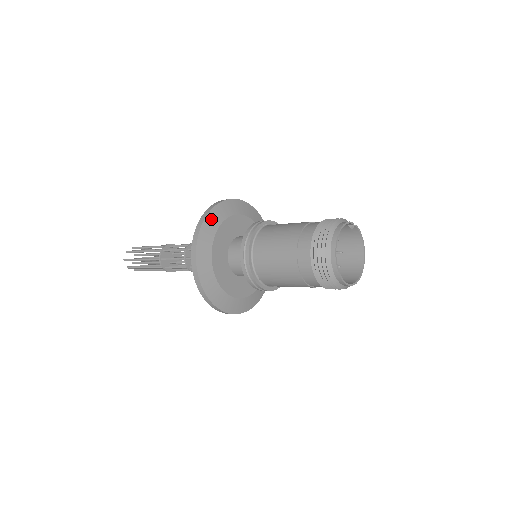
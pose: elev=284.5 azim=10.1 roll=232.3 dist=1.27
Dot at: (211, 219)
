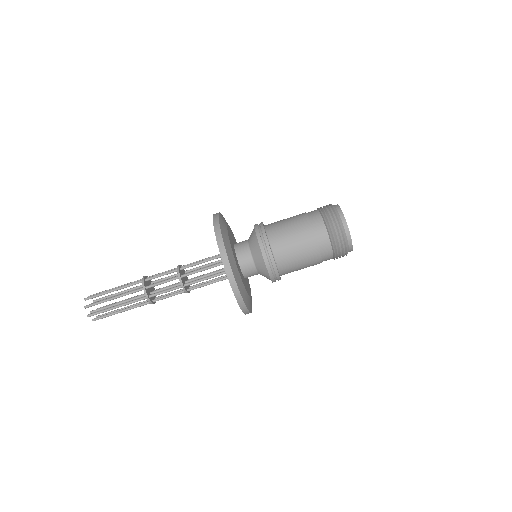
Dot at: (221, 221)
